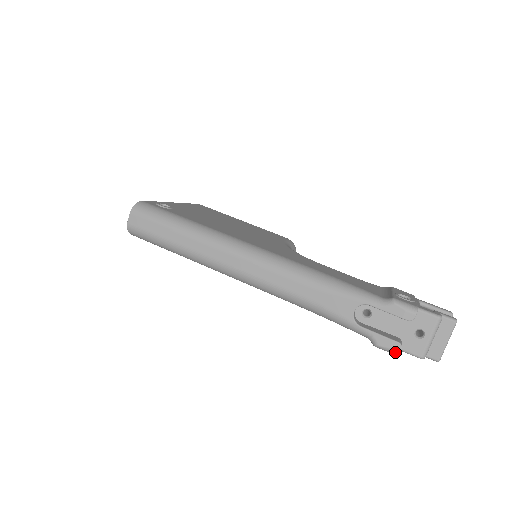
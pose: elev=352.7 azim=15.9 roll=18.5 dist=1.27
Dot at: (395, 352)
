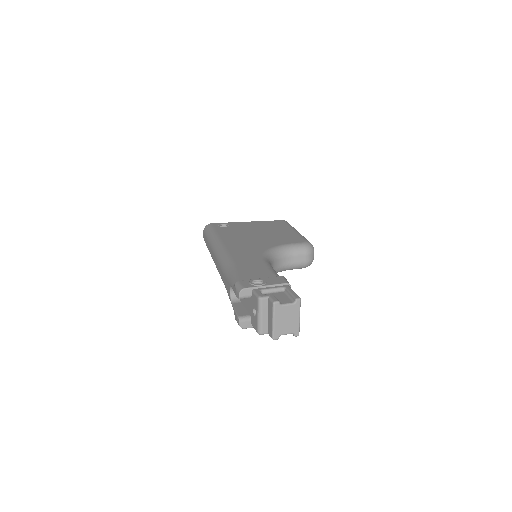
Dot at: (239, 325)
